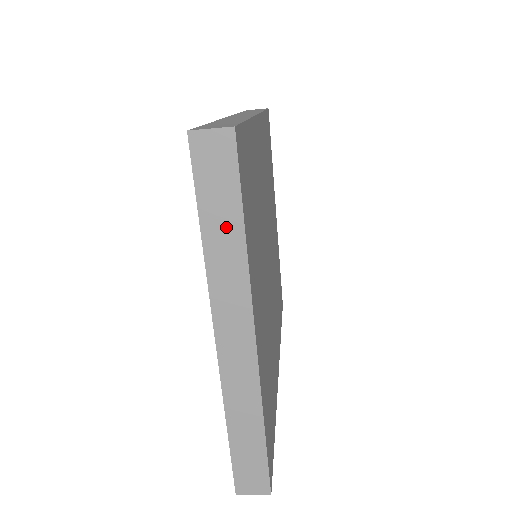
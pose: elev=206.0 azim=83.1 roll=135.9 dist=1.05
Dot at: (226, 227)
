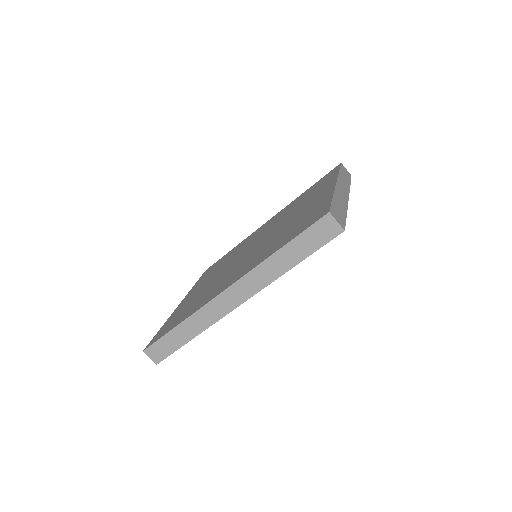
Dot at: (346, 178)
